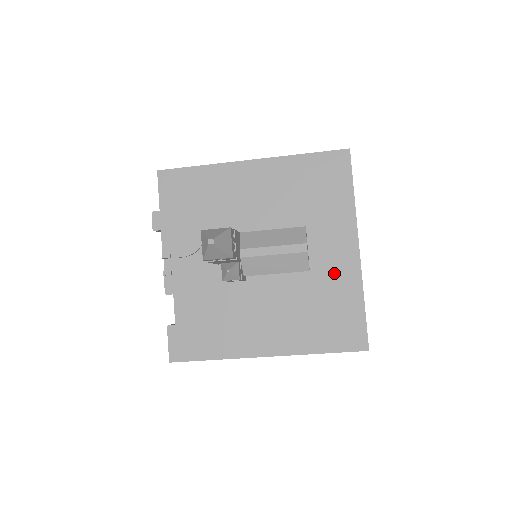
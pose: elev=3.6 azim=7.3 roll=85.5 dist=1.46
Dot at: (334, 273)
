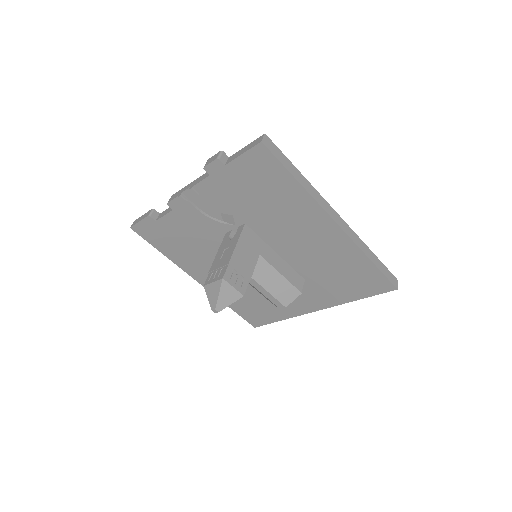
Dot at: occluded
